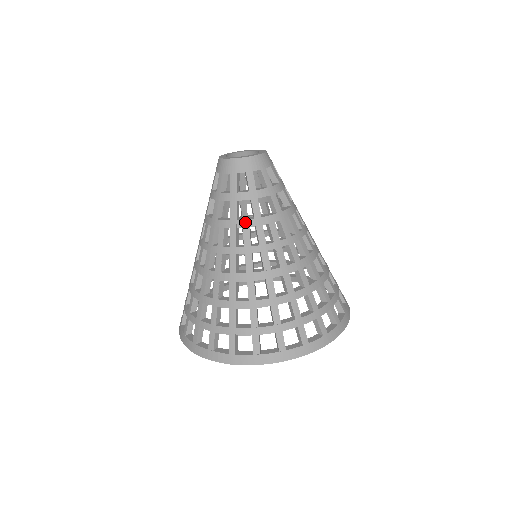
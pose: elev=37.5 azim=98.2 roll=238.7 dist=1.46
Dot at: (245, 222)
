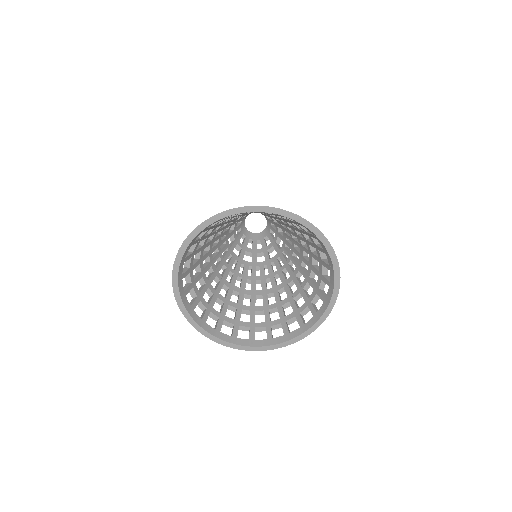
Dot at: occluded
